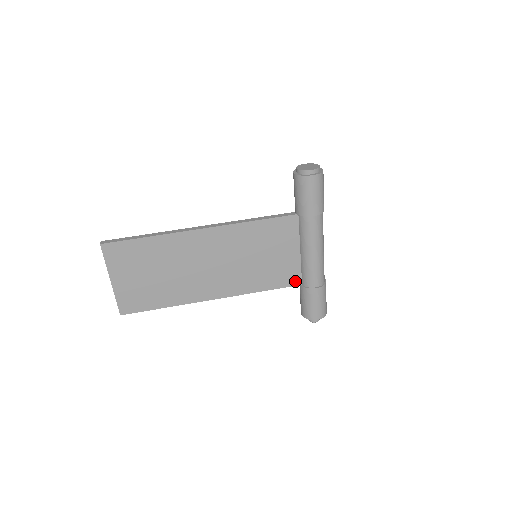
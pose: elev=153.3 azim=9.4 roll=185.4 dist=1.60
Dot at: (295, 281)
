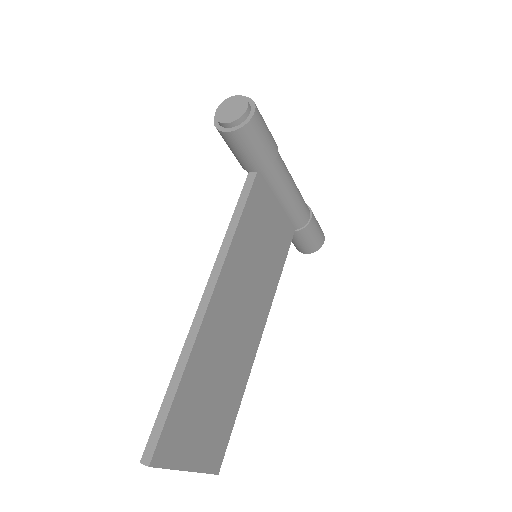
Dot at: (290, 234)
